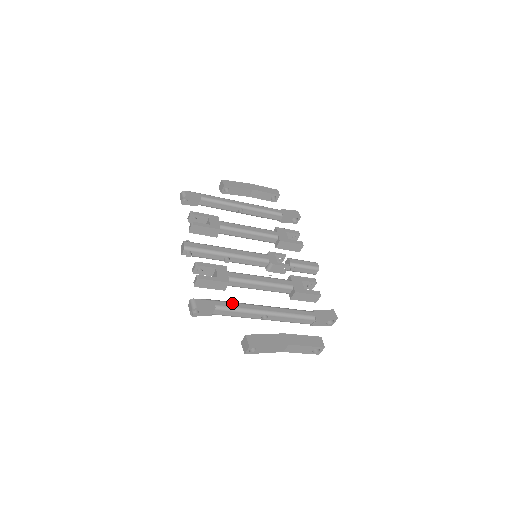
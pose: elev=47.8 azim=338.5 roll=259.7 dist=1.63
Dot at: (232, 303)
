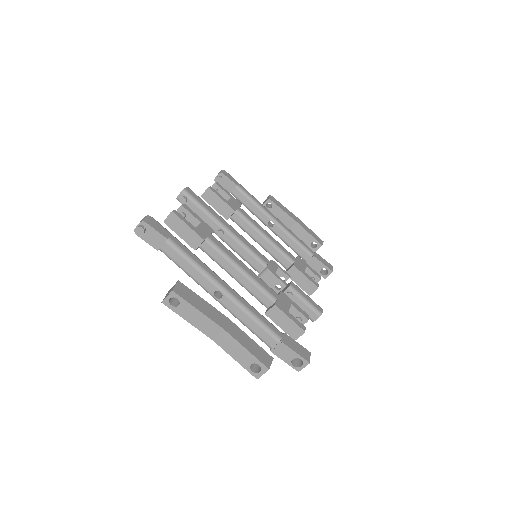
Dot at: (190, 251)
